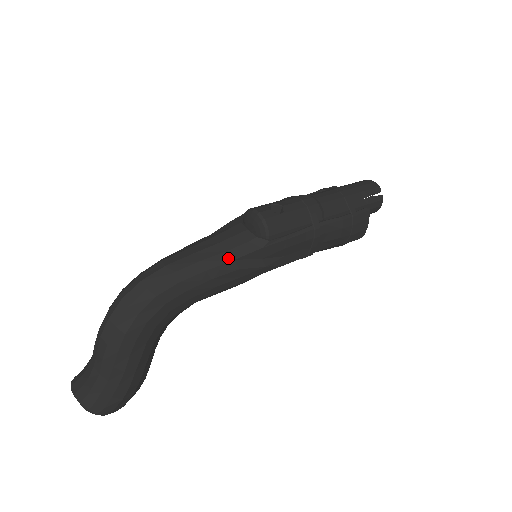
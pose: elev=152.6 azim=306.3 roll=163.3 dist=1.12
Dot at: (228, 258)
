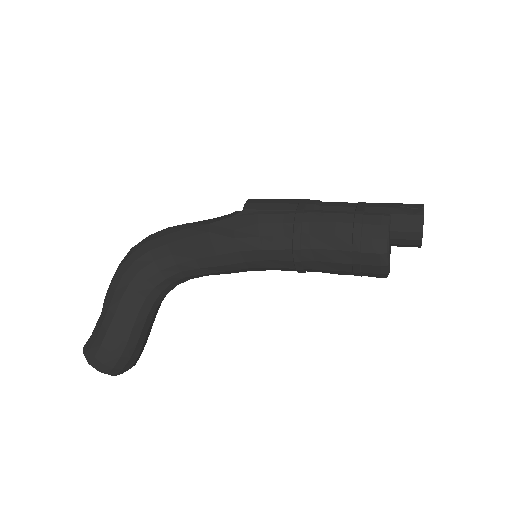
Dot at: (206, 223)
